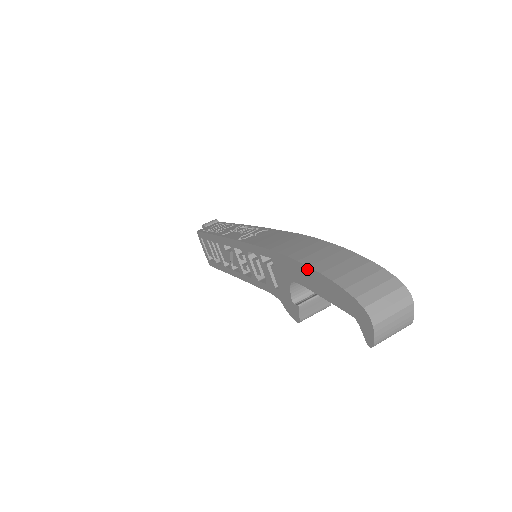
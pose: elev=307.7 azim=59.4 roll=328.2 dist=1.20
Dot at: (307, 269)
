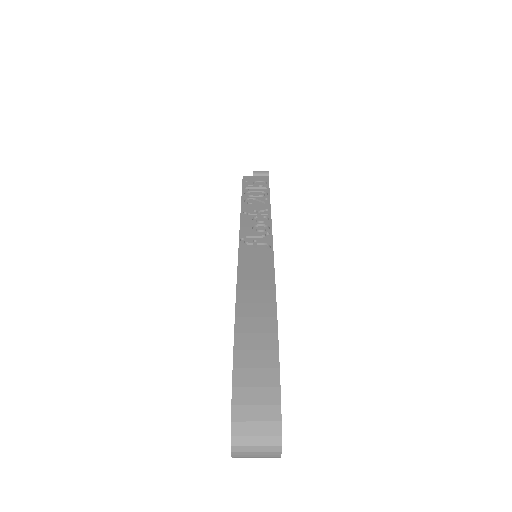
Dot at: (233, 349)
